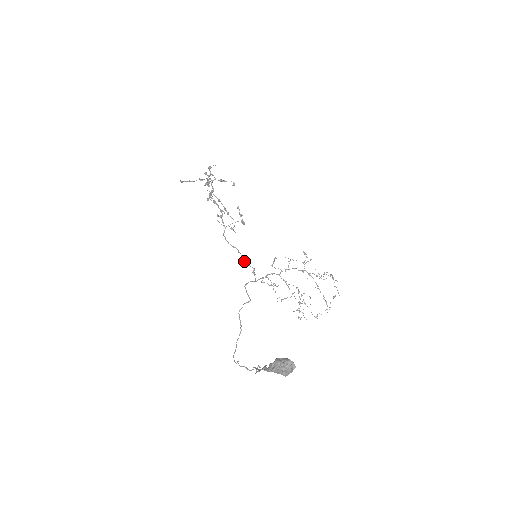
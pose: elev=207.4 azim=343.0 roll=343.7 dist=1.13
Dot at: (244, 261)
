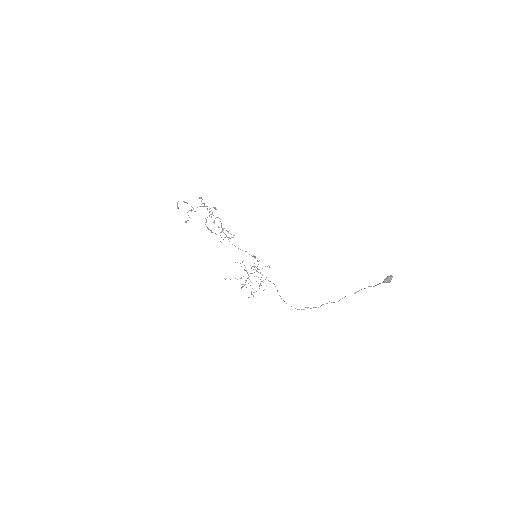
Dot at: occluded
